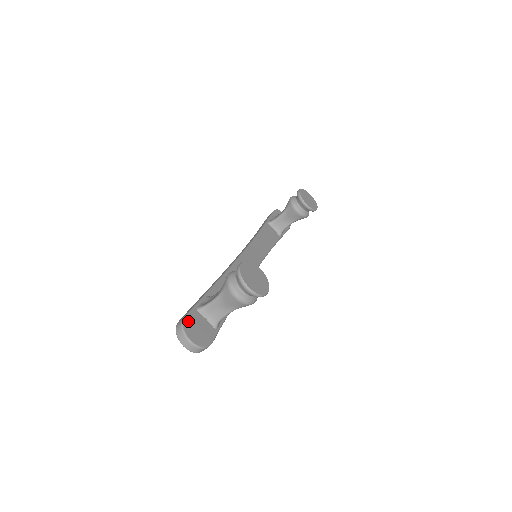
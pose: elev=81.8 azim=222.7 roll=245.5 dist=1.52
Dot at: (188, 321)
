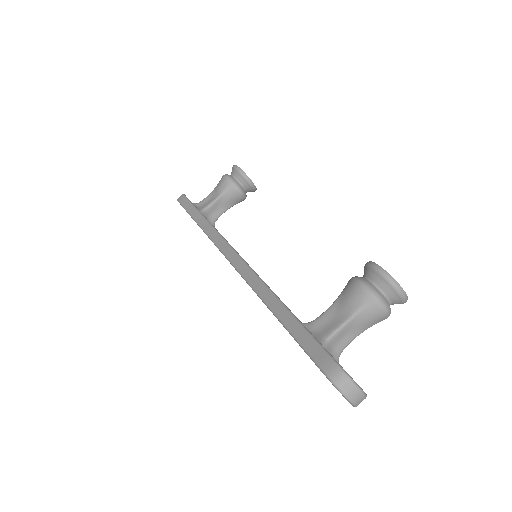
Dot at: occluded
